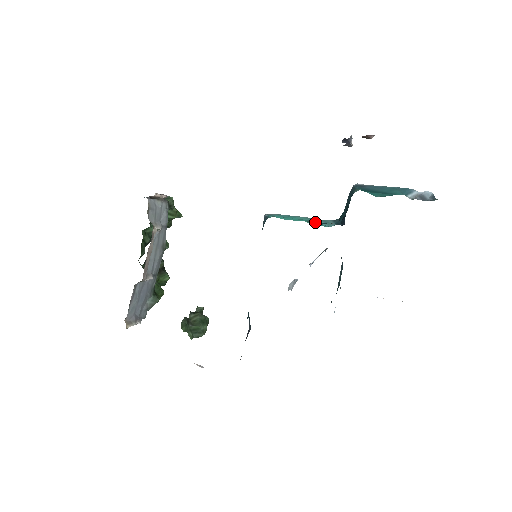
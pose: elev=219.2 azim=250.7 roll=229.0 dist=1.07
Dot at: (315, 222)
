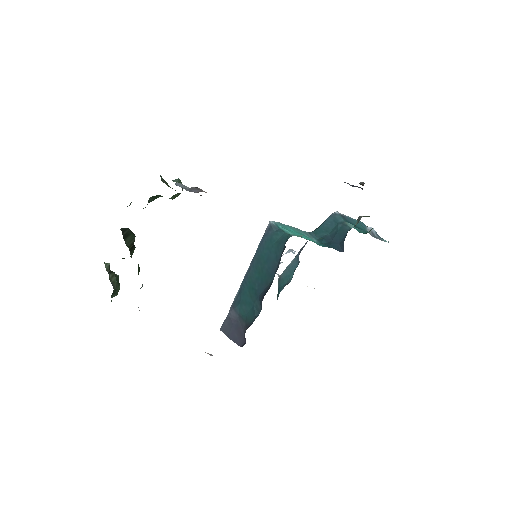
Dot at: occluded
